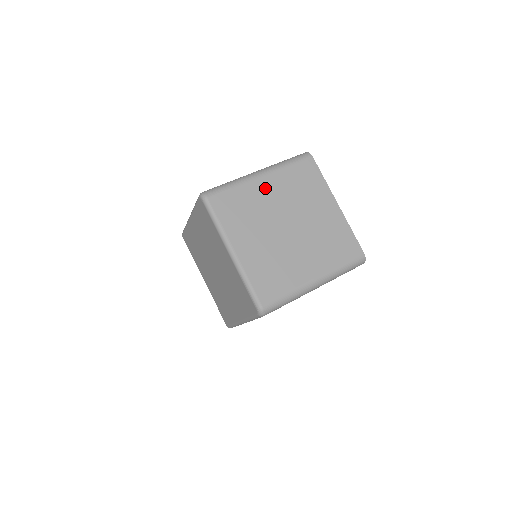
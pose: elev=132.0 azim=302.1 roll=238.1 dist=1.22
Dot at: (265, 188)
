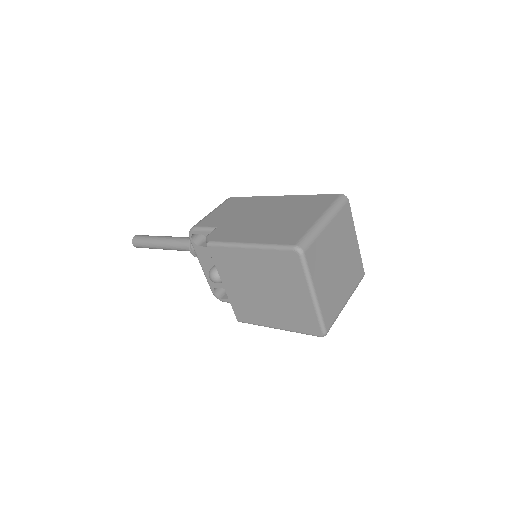
Dot at: (329, 235)
